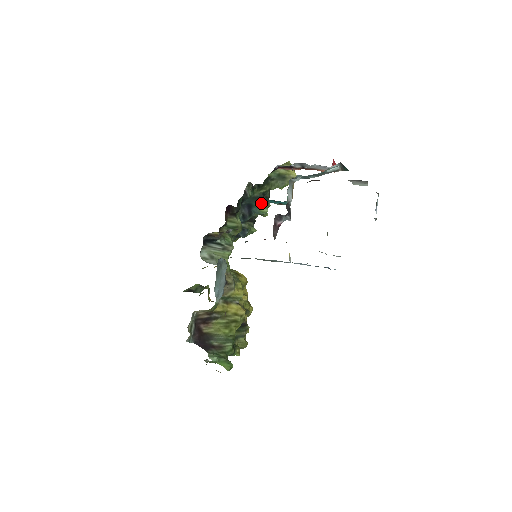
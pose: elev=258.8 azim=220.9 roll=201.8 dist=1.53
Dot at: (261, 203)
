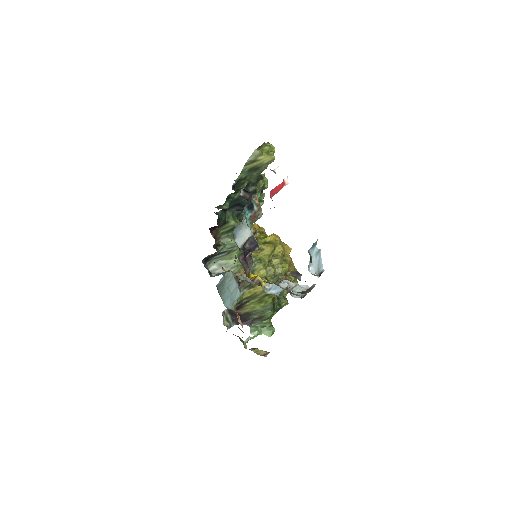
Dot at: occluded
